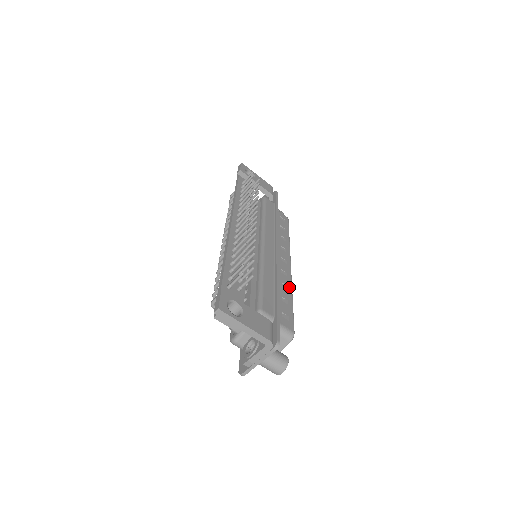
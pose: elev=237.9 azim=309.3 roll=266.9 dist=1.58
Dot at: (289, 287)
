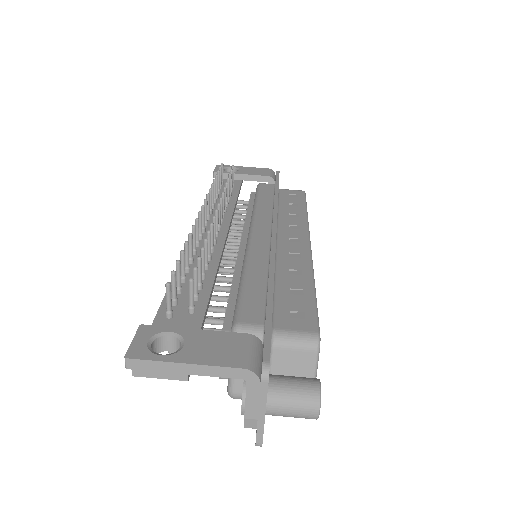
Dot at: (305, 270)
